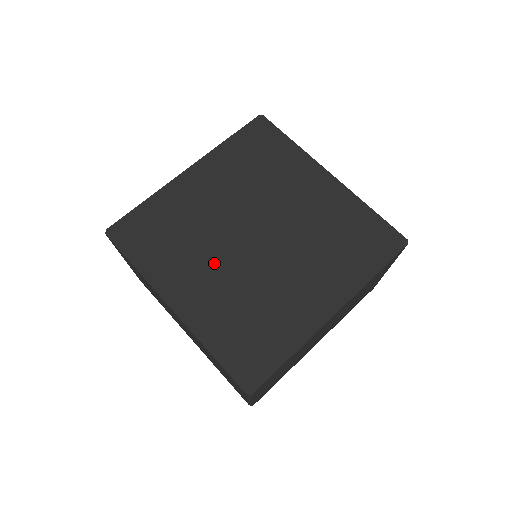
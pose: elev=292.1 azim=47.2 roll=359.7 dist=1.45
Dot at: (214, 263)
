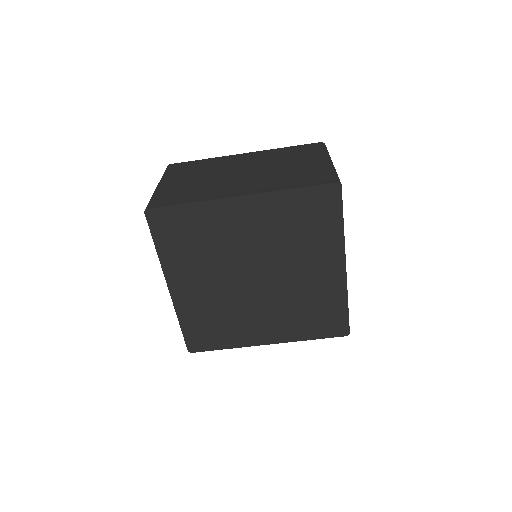
Dot at: (256, 311)
